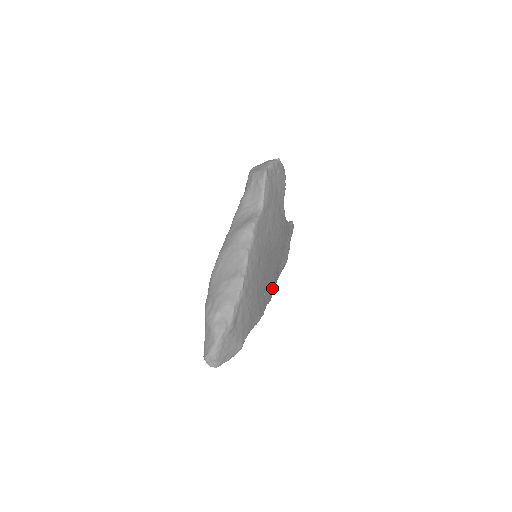
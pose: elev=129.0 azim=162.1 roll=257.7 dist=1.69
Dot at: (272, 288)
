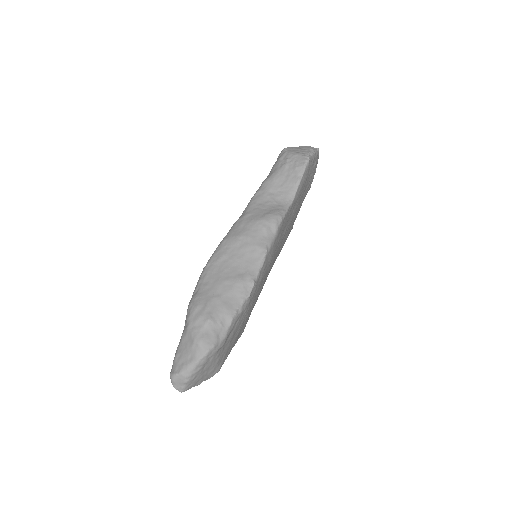
Dot at: occluded
